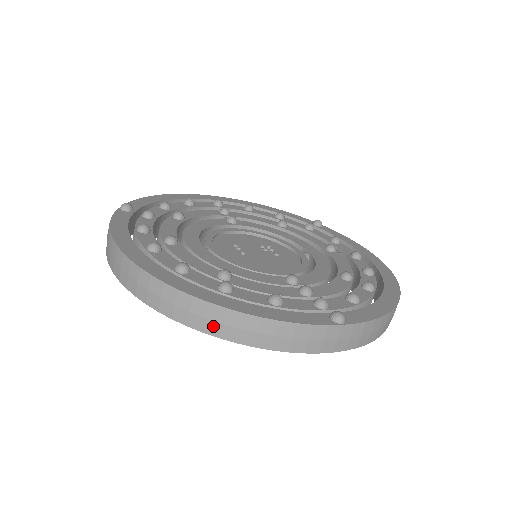
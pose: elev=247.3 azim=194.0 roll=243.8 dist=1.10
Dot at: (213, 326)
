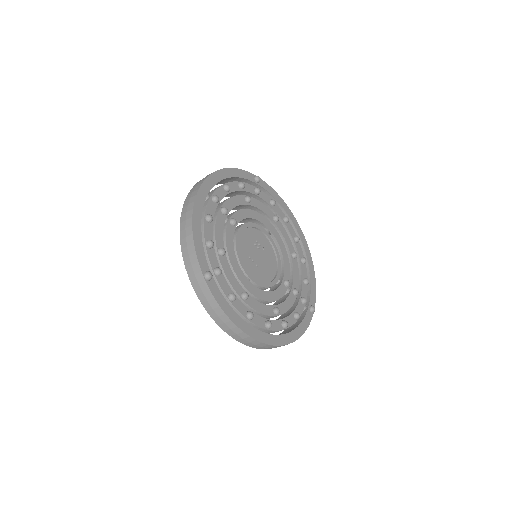
Dot at: occluded
